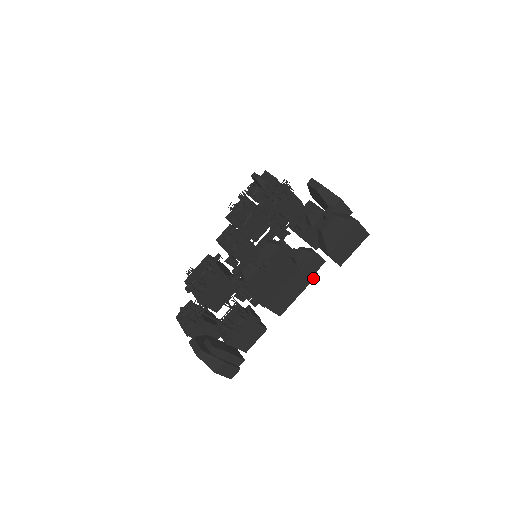
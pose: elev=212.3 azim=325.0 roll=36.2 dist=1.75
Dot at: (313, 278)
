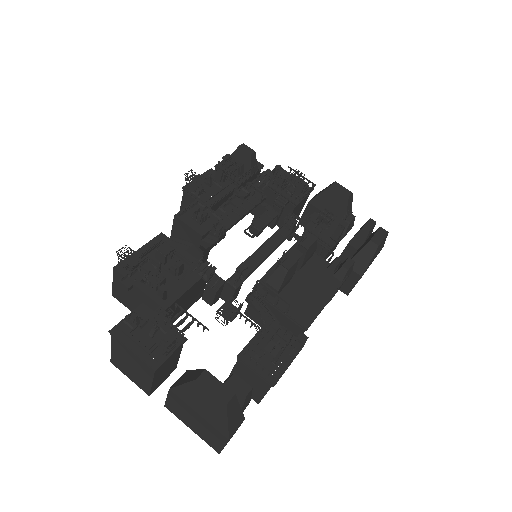
Dot at: occluded
